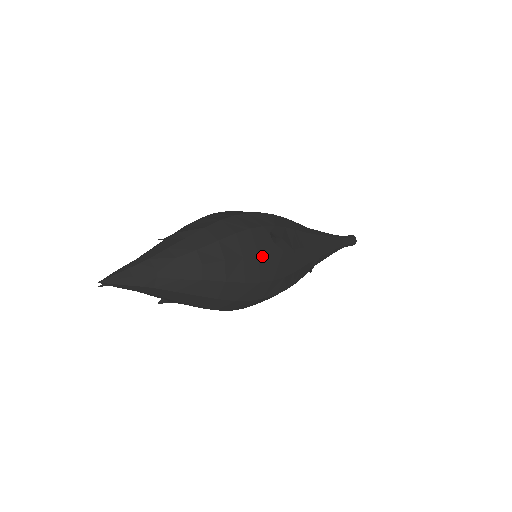
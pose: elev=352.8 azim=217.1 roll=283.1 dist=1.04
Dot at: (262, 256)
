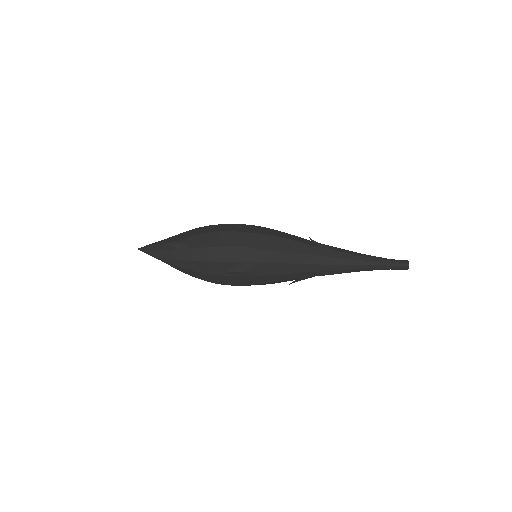
Dot at: (221, 276)
